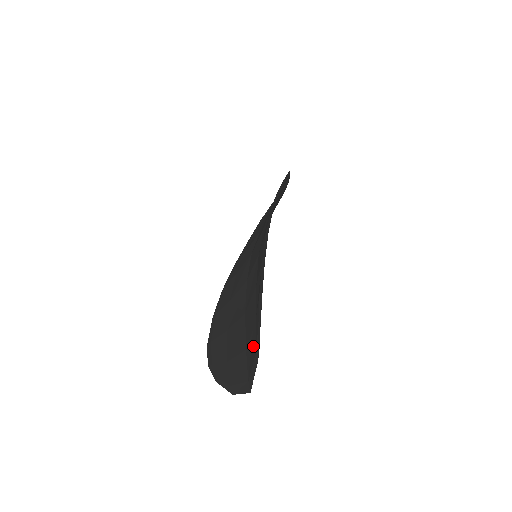
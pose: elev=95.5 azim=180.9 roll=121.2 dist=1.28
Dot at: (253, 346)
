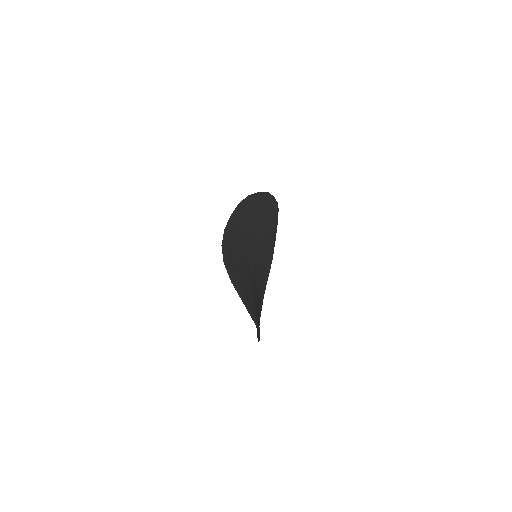
Dot at: occluded
